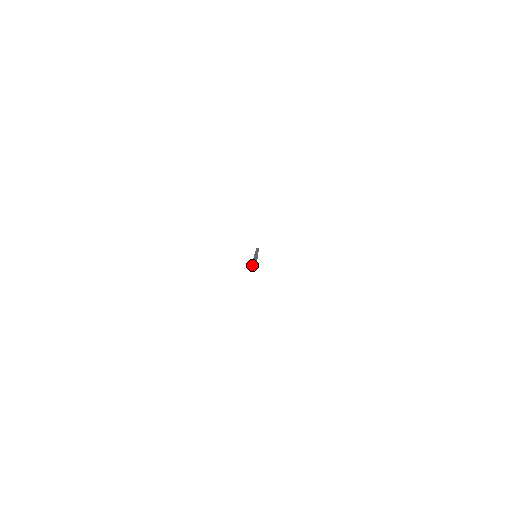
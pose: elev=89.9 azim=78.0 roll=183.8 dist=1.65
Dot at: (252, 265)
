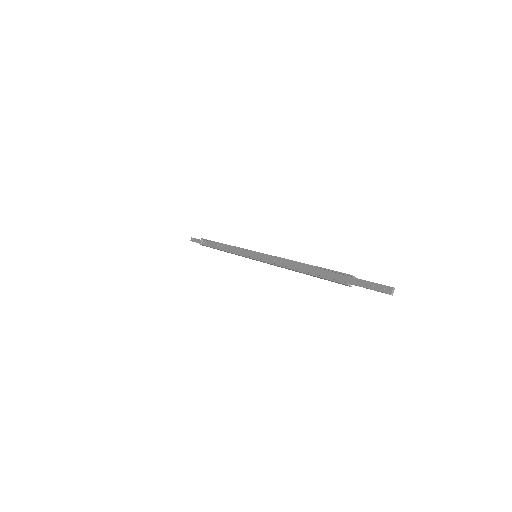
Dot at: (385, 285)
